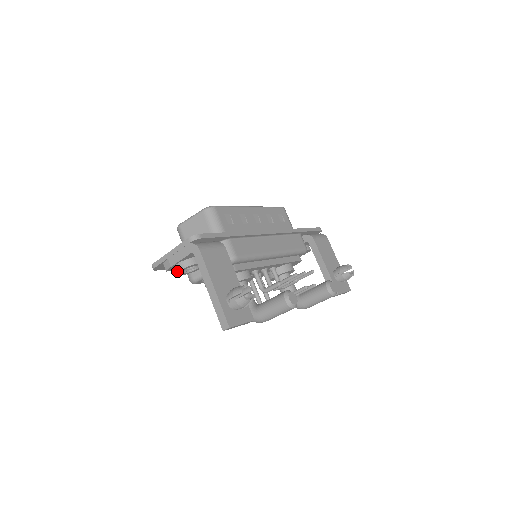
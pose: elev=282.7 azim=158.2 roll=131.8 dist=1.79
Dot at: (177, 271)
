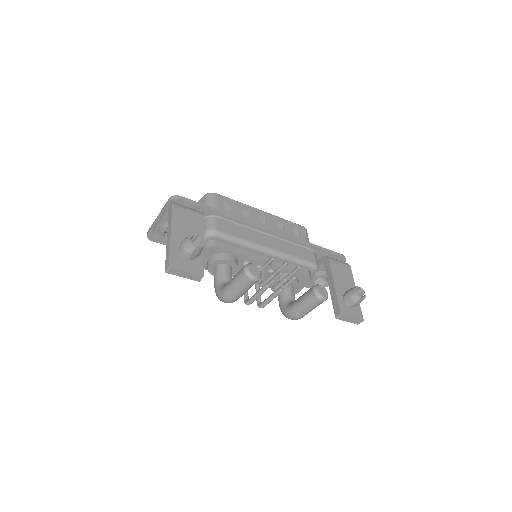
Dot at: (158, 232)
